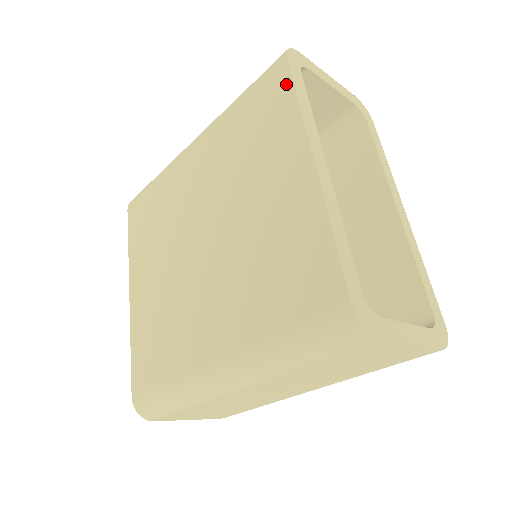
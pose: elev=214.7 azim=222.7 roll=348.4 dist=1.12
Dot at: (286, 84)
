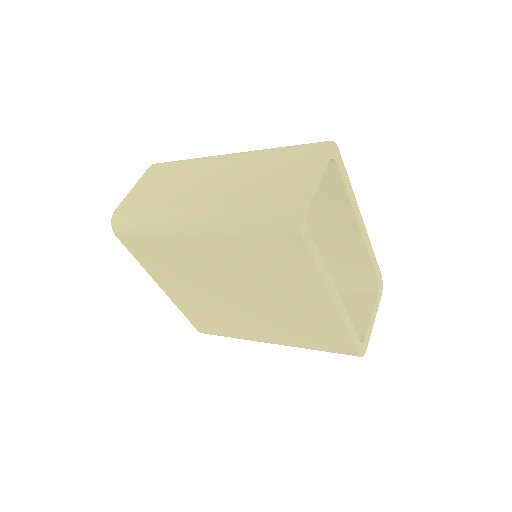
Dot at: (303, 253)
